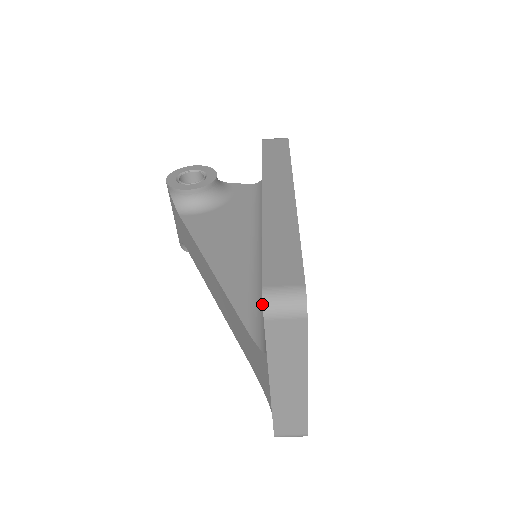
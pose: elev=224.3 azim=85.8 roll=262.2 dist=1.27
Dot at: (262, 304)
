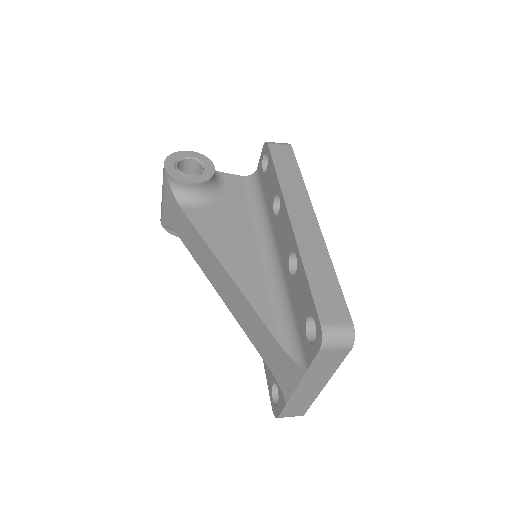
Dot at: (288, 318)
